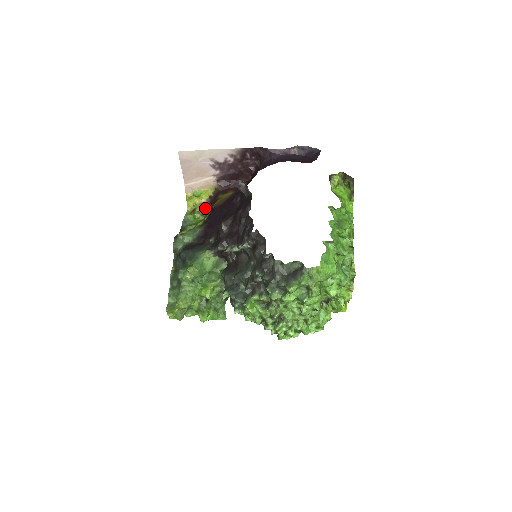
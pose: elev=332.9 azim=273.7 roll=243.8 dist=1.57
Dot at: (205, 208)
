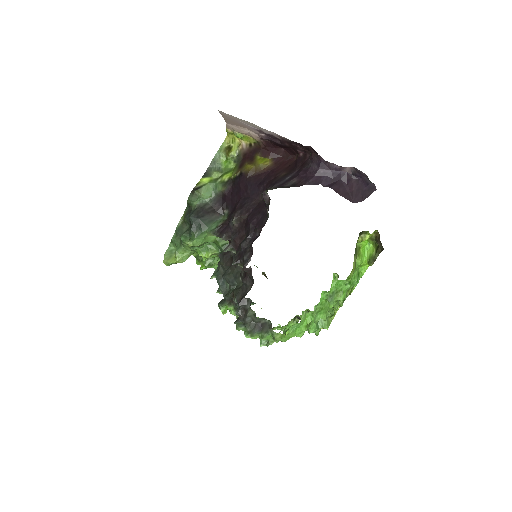
Dot at: (240, 155)
